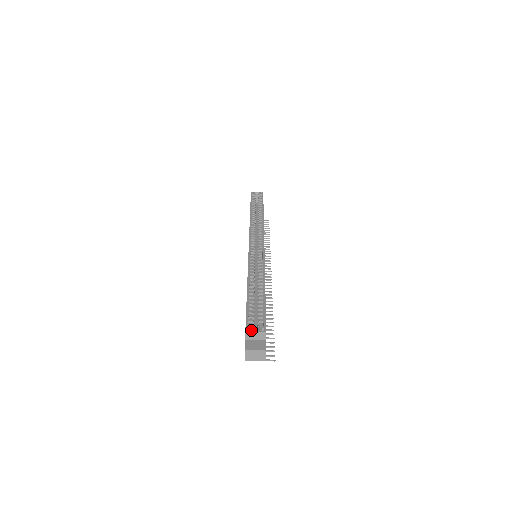
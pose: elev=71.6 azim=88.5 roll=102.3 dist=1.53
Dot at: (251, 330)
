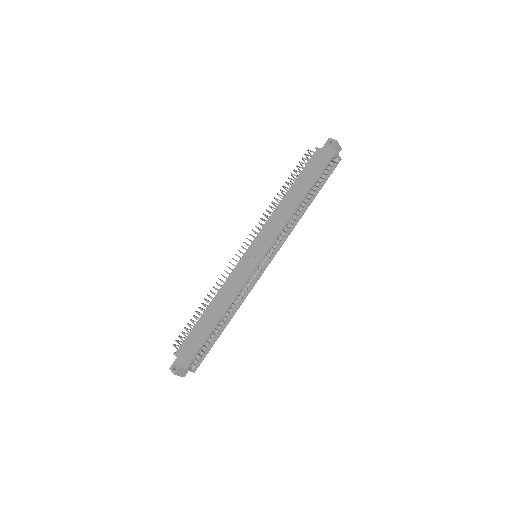
Dot at: (189, 369)
